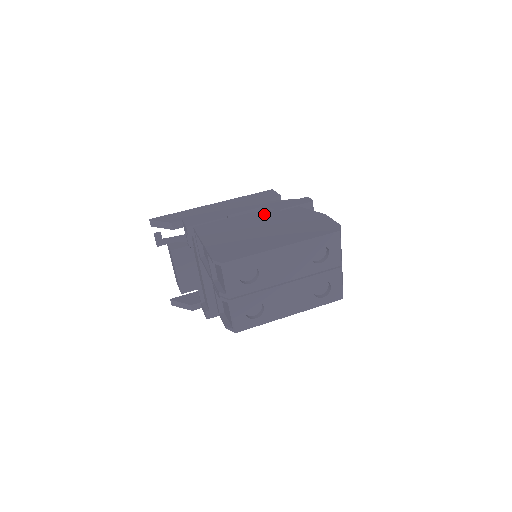
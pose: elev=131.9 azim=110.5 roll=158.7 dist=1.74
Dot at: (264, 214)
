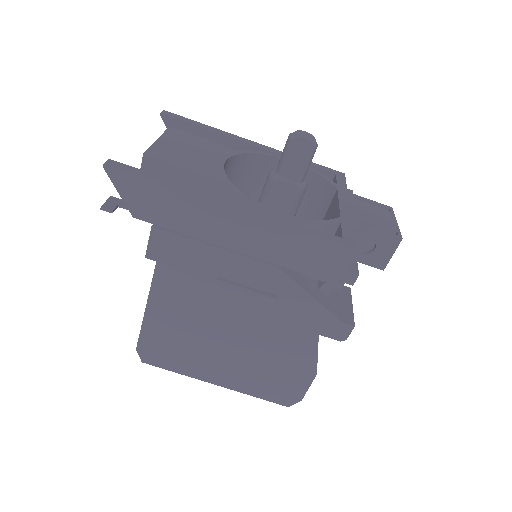
Dot at: (263, 313)
